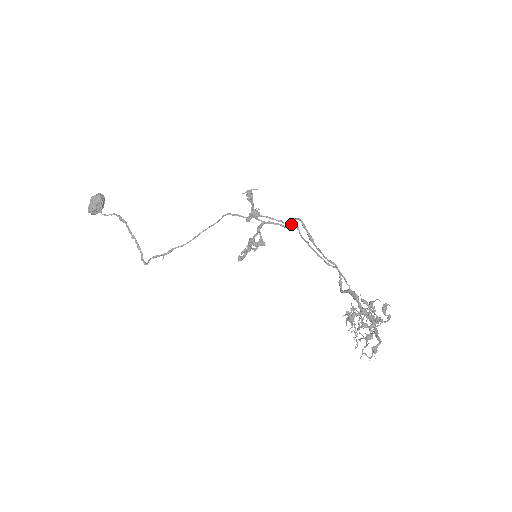
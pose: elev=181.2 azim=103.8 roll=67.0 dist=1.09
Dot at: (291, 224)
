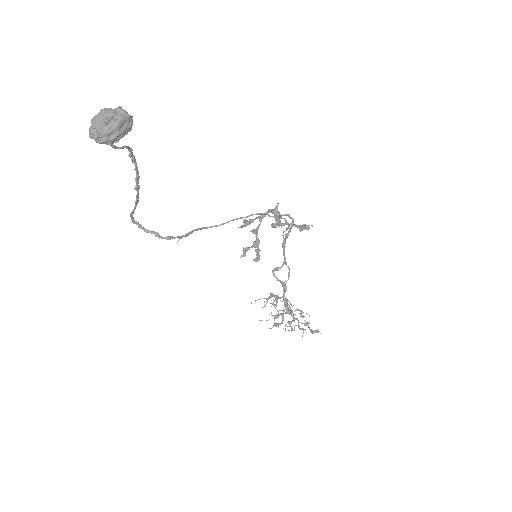
Dot at: (281, 215)
